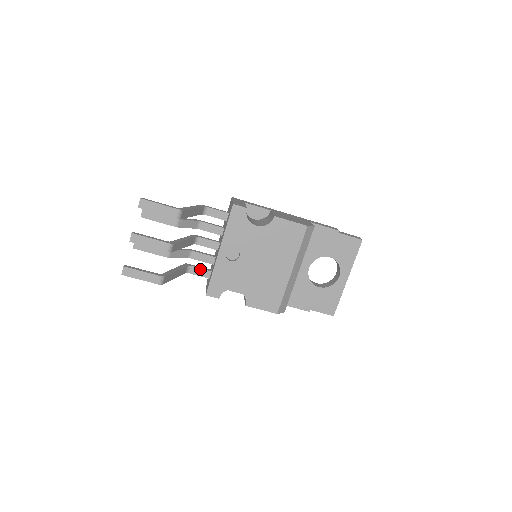
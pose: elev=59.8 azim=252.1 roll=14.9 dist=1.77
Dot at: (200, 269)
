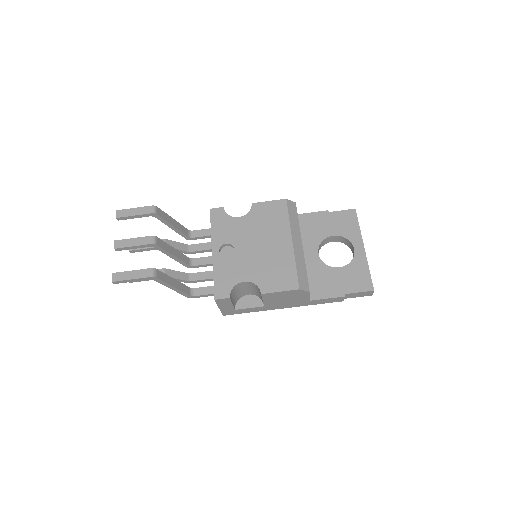
Dot at: (204, 288)
